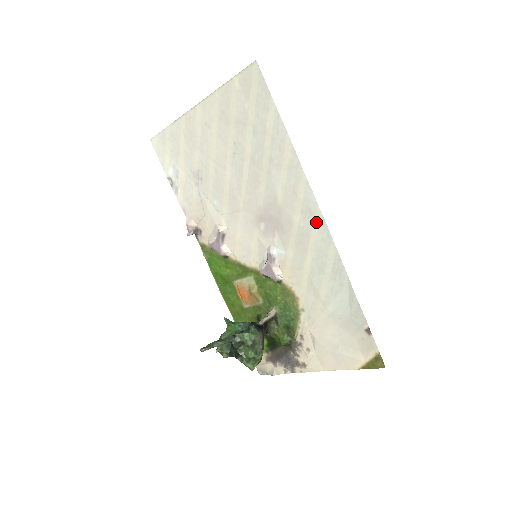
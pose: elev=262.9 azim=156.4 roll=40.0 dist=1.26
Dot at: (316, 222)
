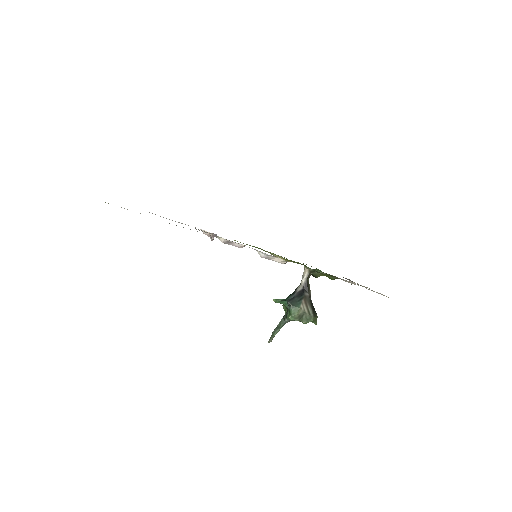
Dot at: occluded
